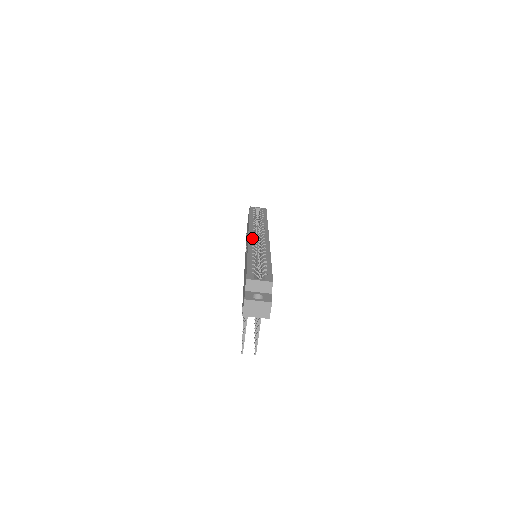
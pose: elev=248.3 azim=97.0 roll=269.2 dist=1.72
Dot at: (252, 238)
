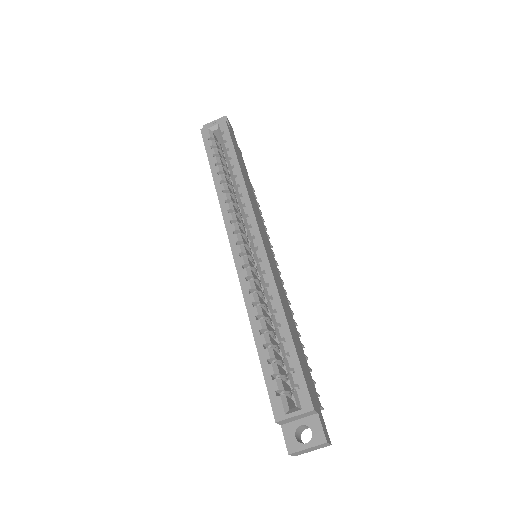
Dot at: (239, 259)
